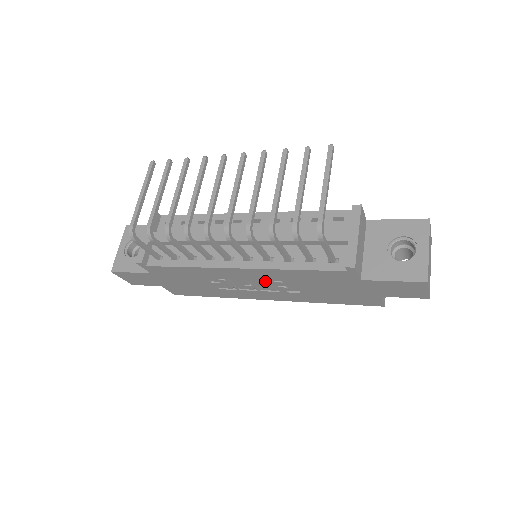
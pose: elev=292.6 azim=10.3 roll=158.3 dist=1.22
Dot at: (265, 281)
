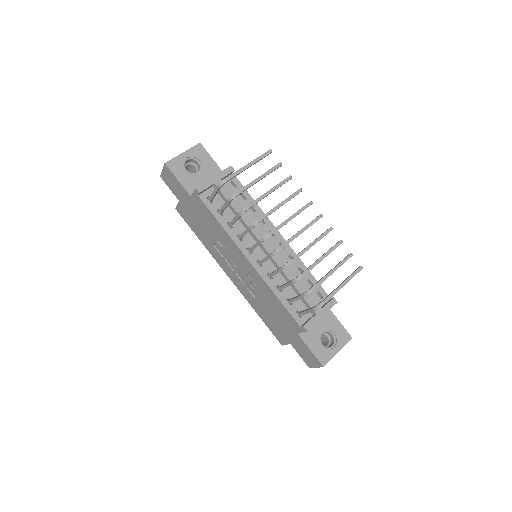
Dot at: (250, 278)
